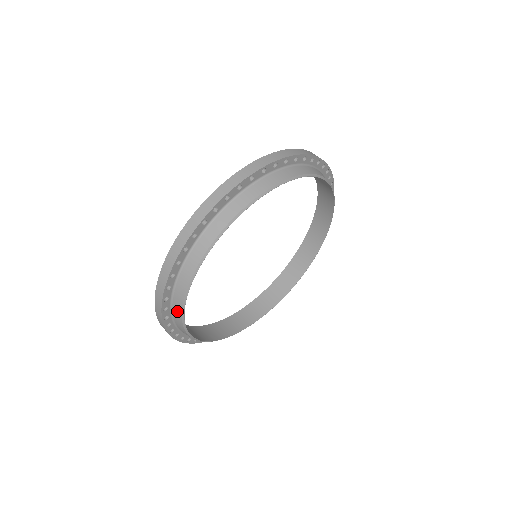
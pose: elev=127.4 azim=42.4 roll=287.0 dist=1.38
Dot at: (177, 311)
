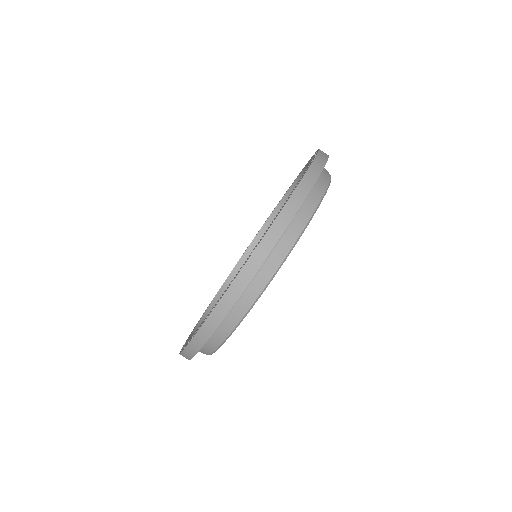
Dot at: occluded
